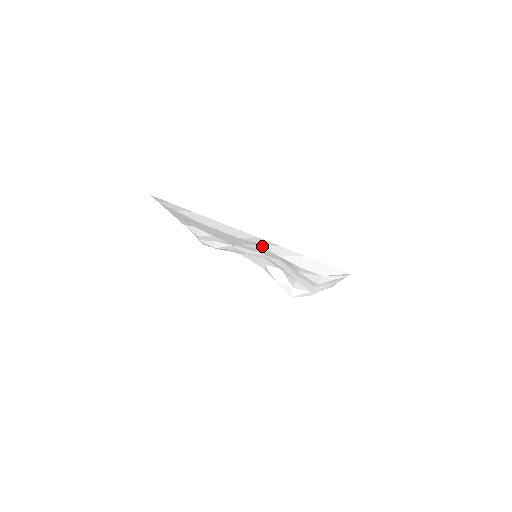
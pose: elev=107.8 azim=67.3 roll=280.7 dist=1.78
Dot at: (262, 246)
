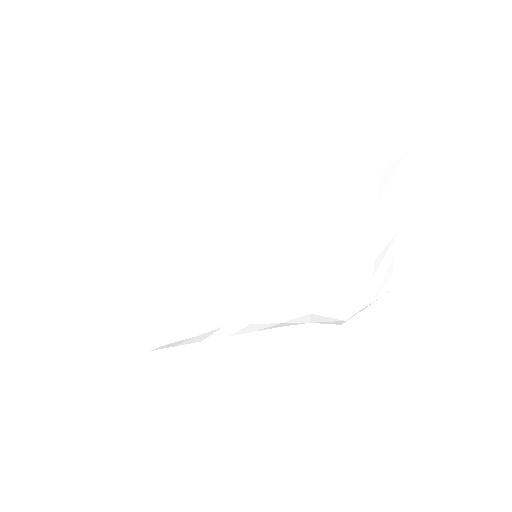
Dot at: (256, 181)
